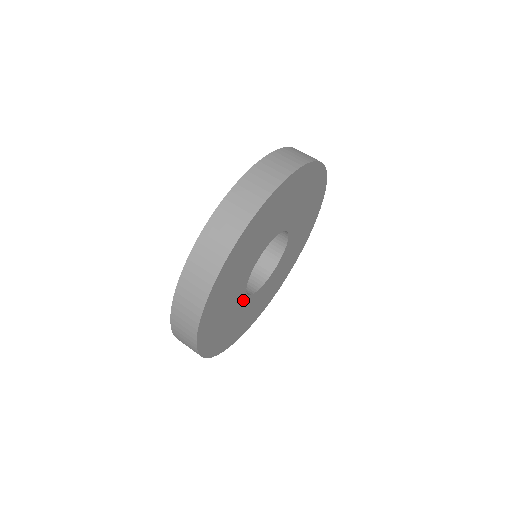
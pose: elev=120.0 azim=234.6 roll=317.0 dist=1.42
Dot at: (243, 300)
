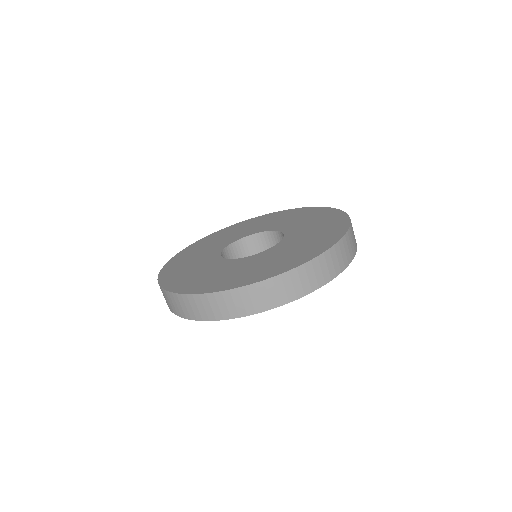
Dot at: occluded
